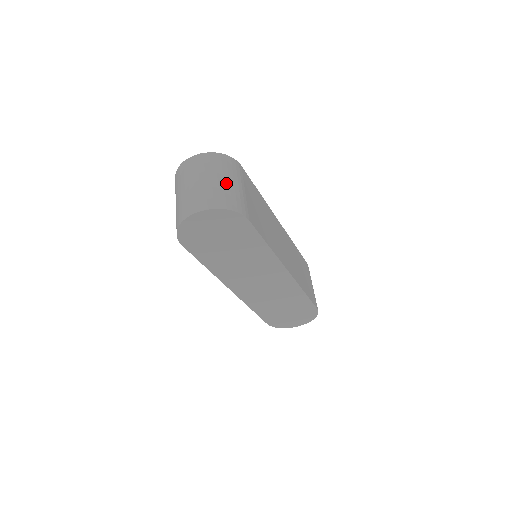
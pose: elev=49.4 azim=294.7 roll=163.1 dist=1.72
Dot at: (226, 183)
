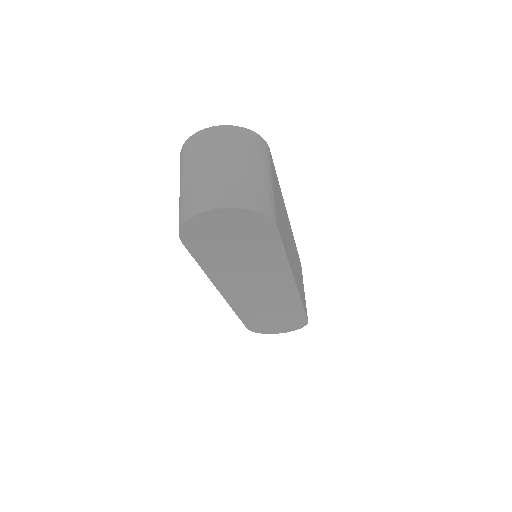
Dot at: (255, 173)
